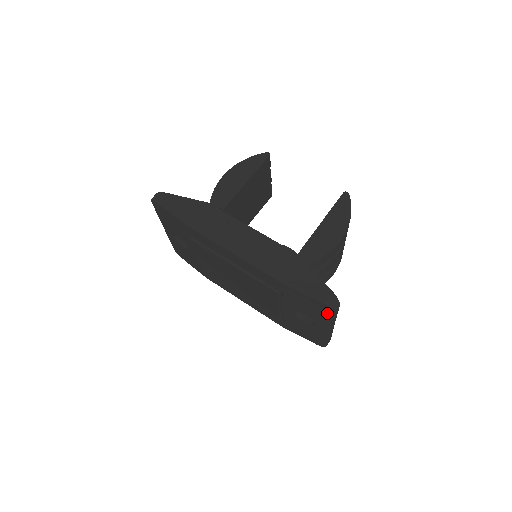
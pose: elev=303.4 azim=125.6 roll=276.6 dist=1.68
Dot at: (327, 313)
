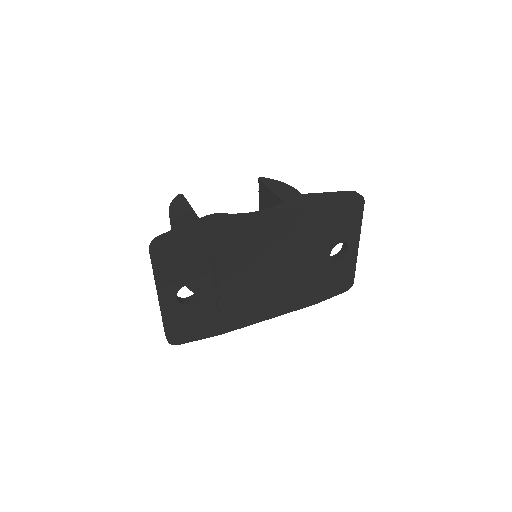
Dot at: (359, 212)
